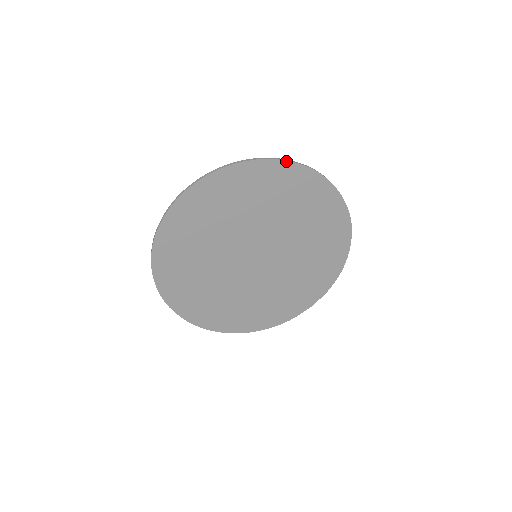
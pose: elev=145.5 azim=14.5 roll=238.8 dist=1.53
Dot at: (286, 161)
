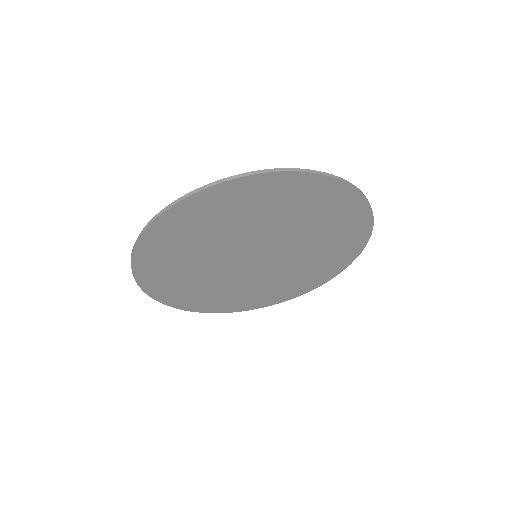
Dot at: (228, 181)
